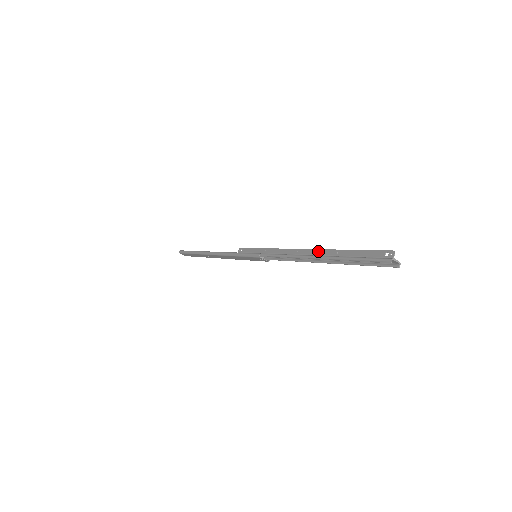
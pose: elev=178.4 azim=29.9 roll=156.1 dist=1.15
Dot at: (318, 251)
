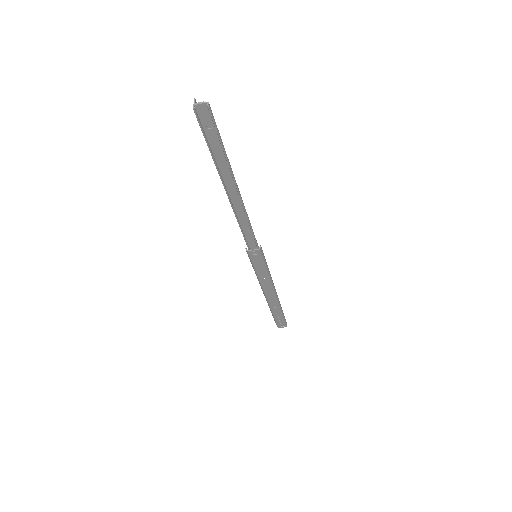
Dot at: (226, 185)
